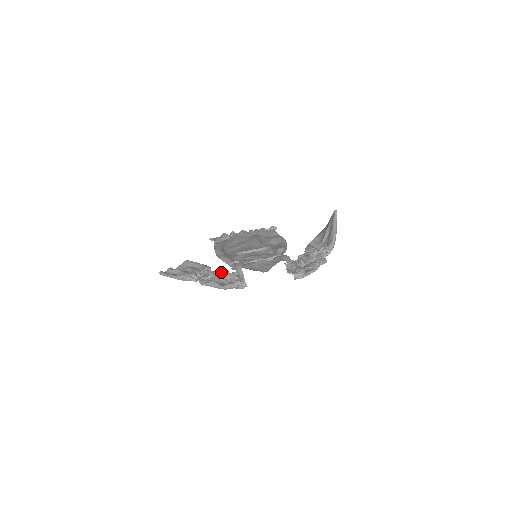
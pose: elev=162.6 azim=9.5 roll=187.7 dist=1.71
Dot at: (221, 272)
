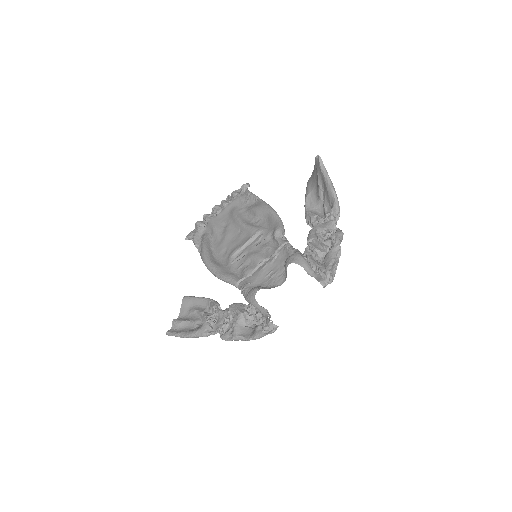
Dot at: (237, 316)
